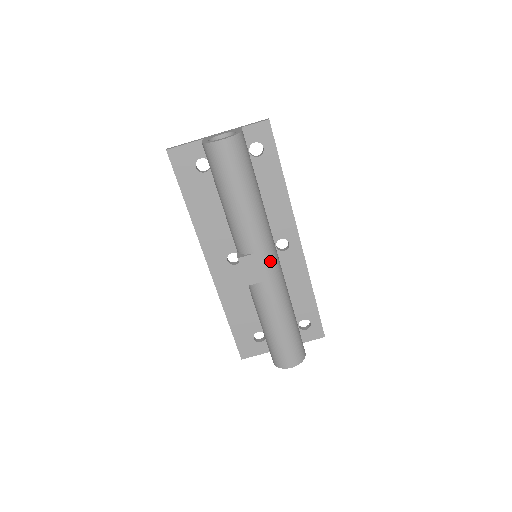
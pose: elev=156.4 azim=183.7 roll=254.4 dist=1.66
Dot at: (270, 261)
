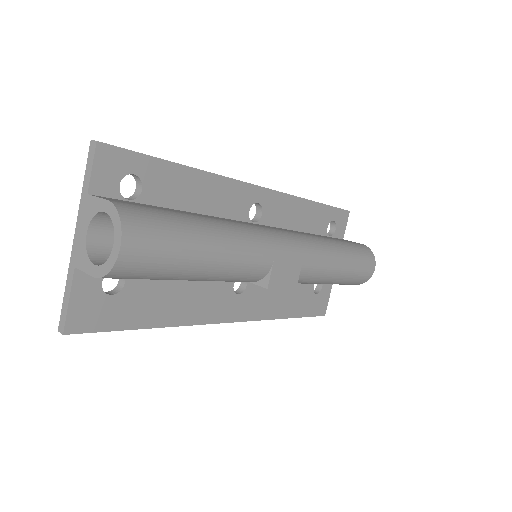
Dot at: (286, 245)
